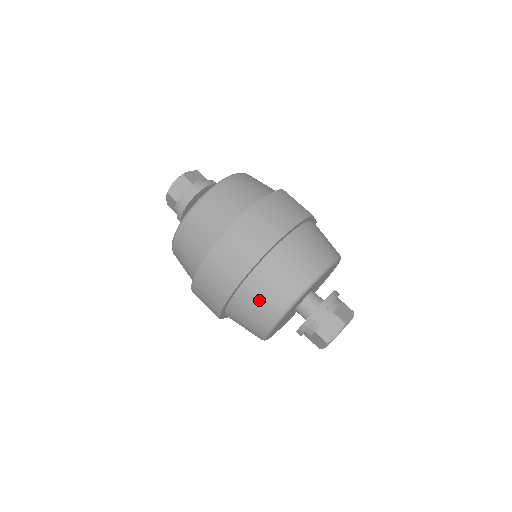
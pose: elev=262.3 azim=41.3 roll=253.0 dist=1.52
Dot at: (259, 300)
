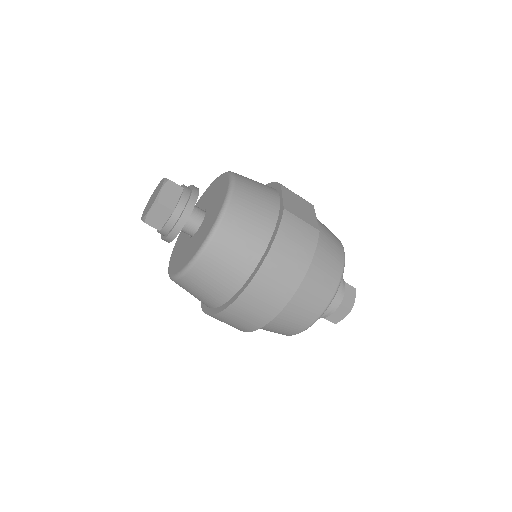
Dot at: (279, 328)
